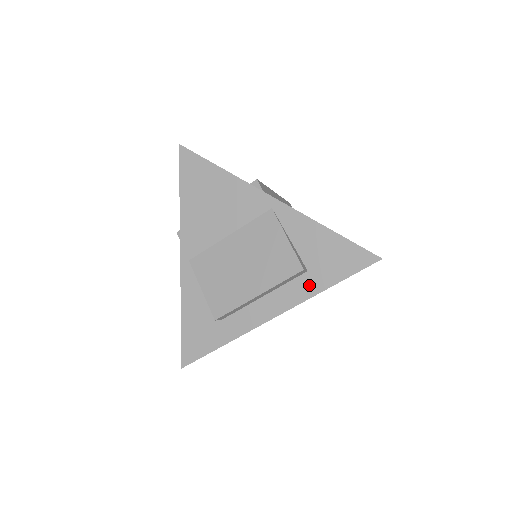
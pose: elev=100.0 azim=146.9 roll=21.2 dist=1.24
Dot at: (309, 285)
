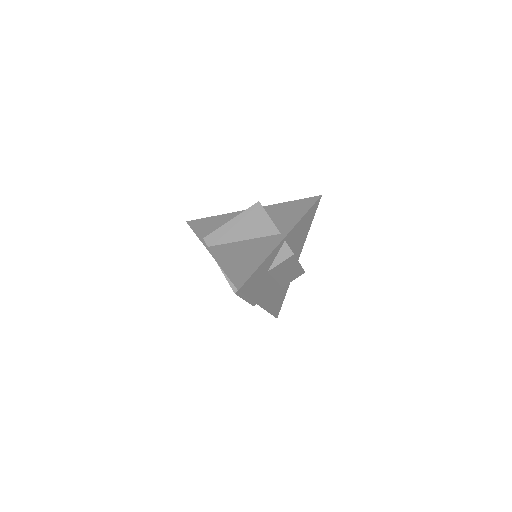
Dot at: occluded
